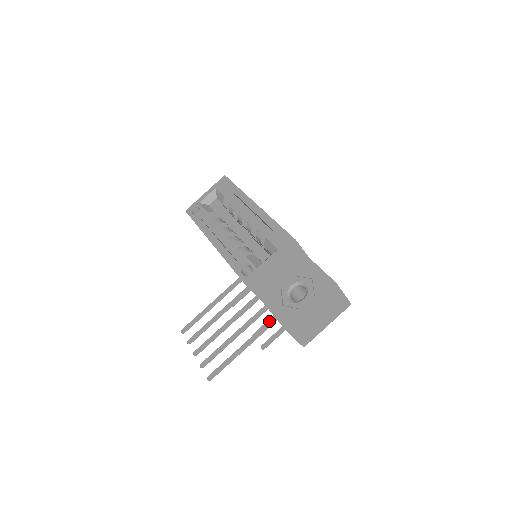
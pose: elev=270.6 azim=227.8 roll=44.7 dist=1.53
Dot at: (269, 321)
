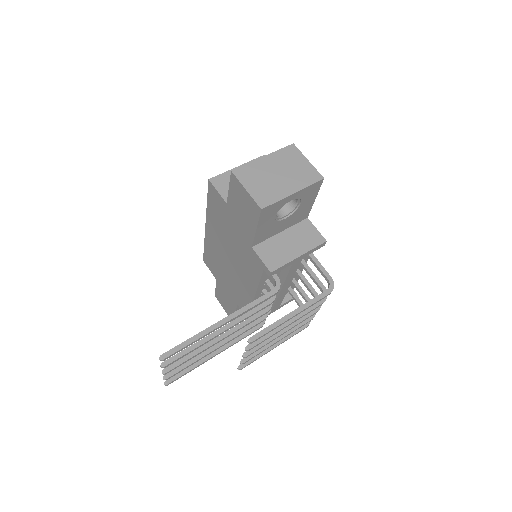
Dot at: (259, 298)
